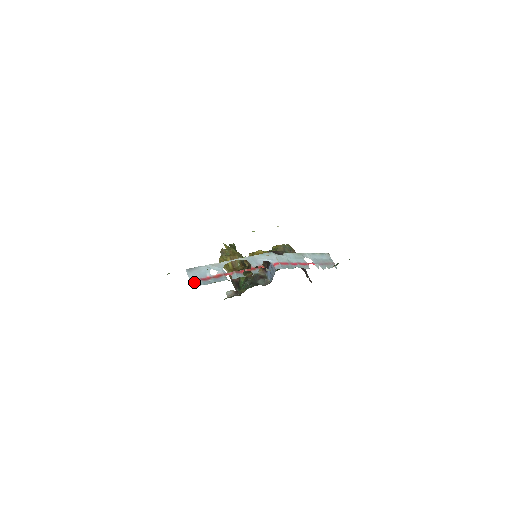
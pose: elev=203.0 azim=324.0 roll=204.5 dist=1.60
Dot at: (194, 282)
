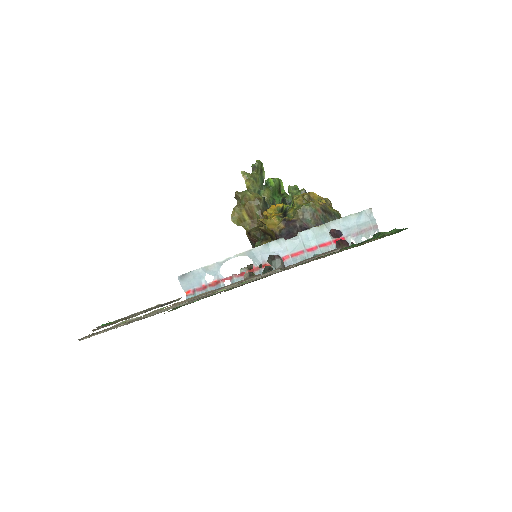
Dot at: (189, 293)
